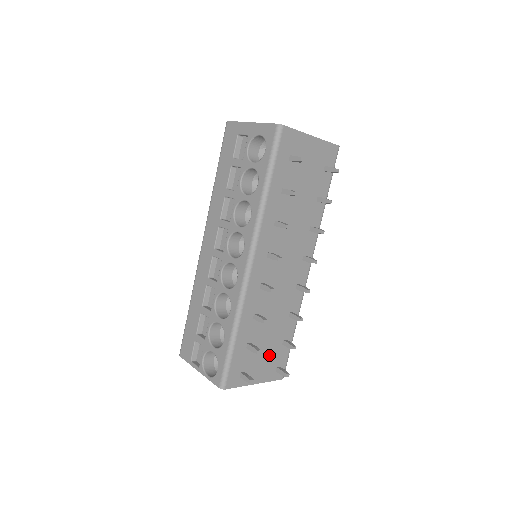
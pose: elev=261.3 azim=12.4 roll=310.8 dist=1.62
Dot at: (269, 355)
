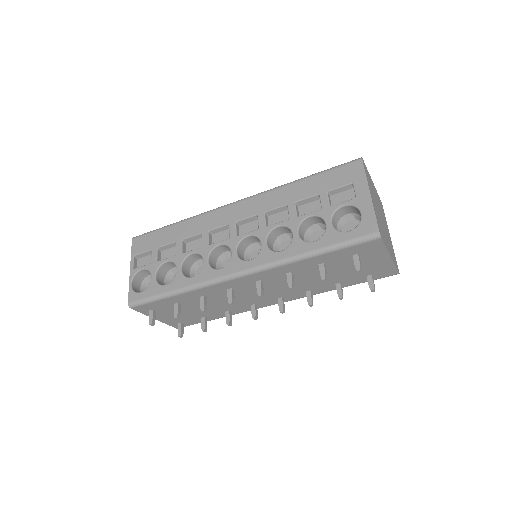
Dot at: (185, 315)
